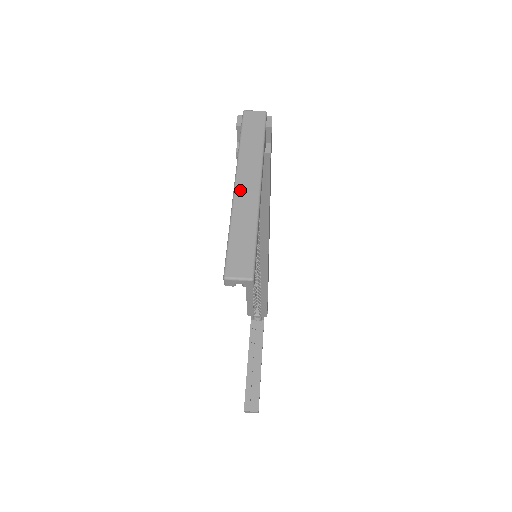
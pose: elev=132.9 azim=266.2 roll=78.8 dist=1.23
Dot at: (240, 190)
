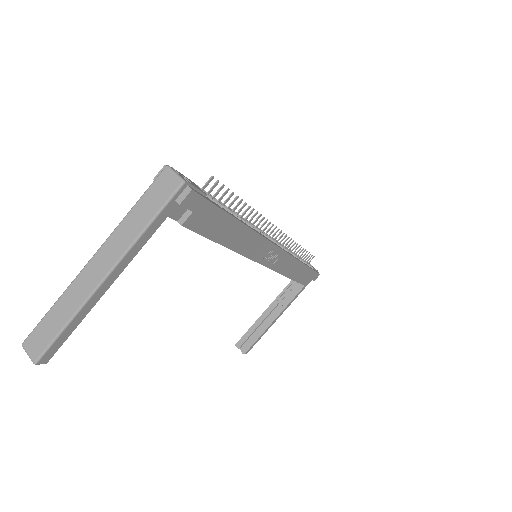
Dot at: (89, 268)
